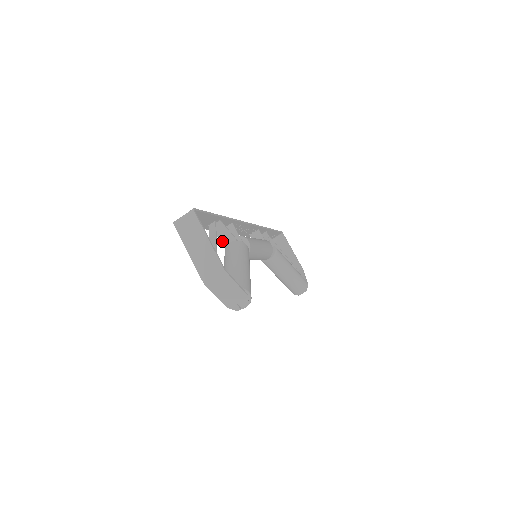
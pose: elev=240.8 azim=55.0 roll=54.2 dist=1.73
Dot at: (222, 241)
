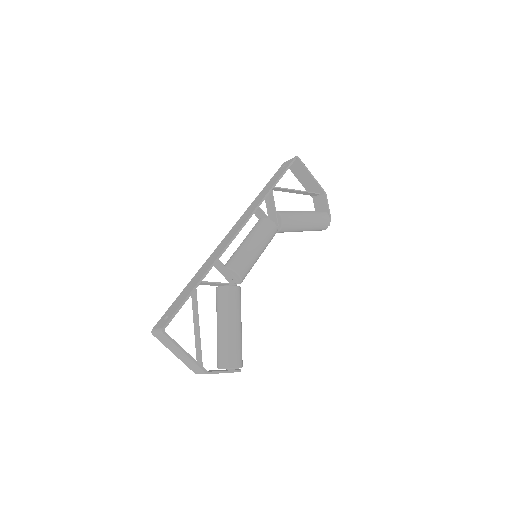
Dot at: (211, 285)
